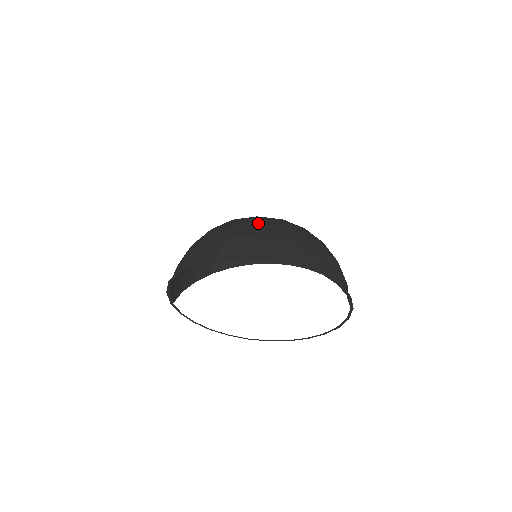
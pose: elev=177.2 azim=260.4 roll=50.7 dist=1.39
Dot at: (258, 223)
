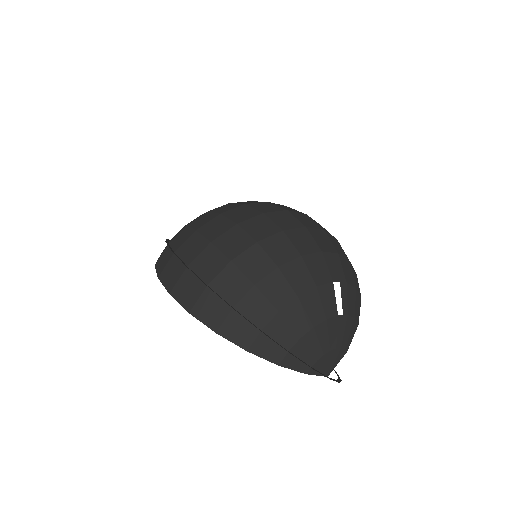
Dot at: (216, 245)
